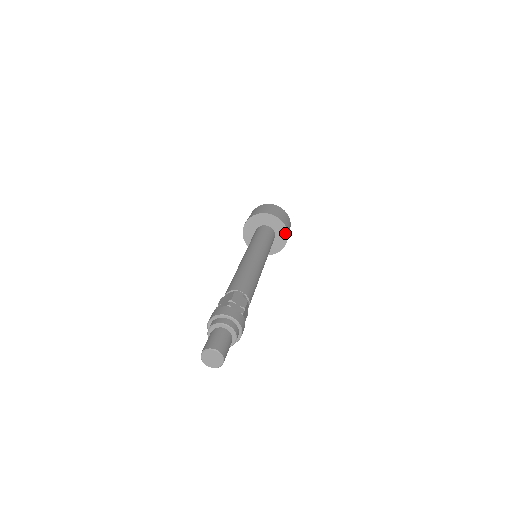
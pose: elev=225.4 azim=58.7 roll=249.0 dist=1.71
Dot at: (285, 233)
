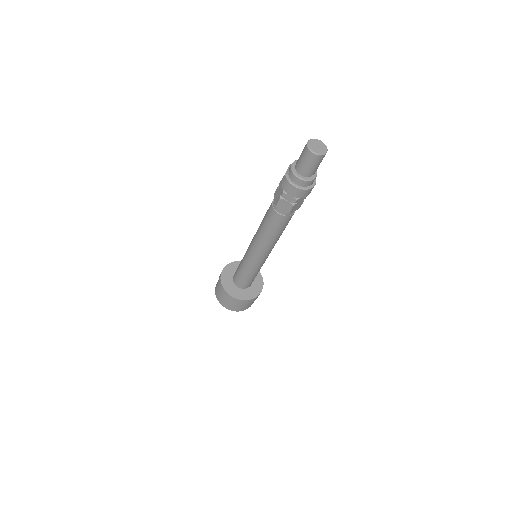
Dot at: (256, 294)
